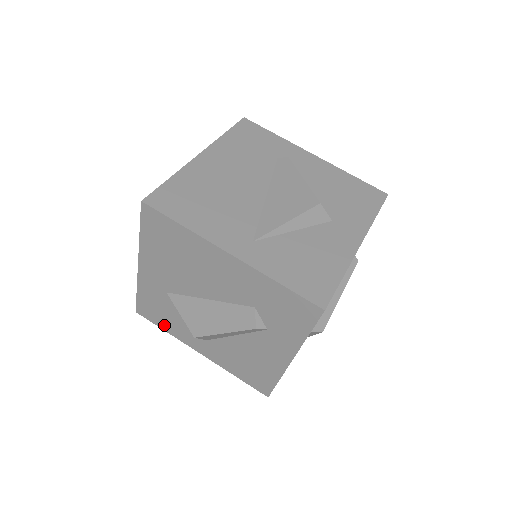
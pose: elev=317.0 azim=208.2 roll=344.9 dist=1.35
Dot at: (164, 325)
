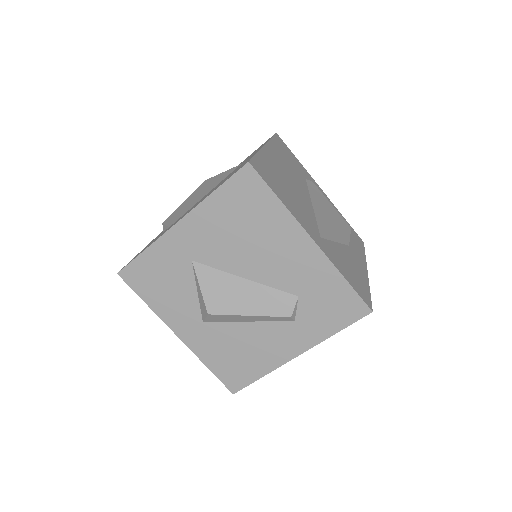
Dot at: (151, 296)
